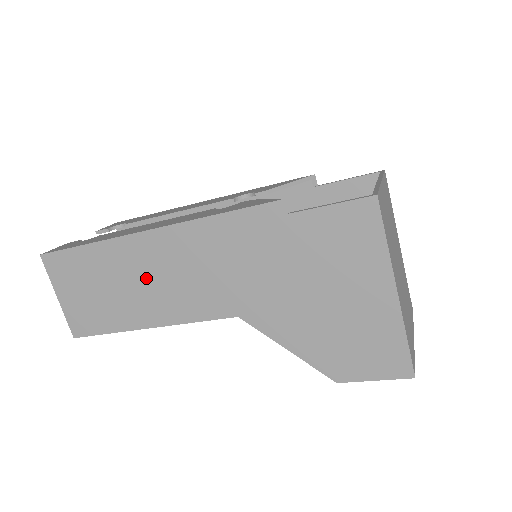
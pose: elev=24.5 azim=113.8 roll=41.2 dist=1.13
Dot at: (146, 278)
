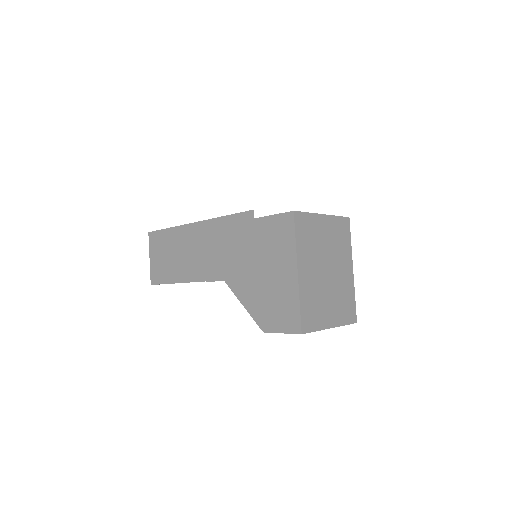
Dot at: (188, 251)
